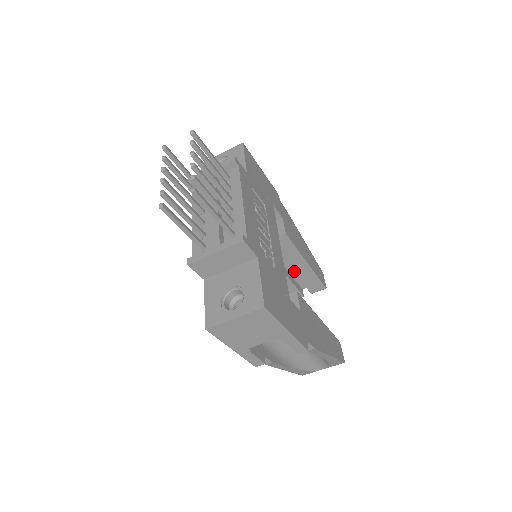
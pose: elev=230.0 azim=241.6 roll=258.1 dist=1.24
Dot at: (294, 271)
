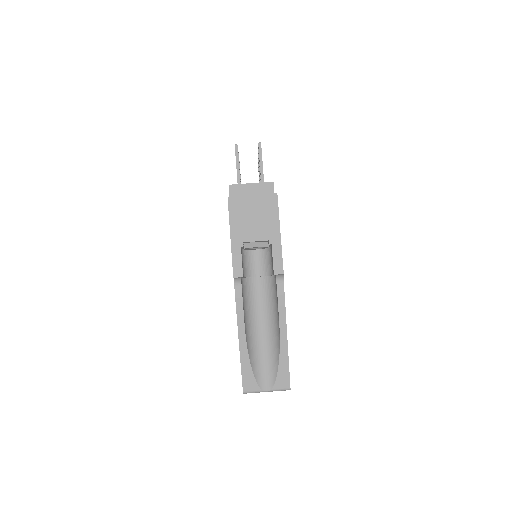
Dot at: occluded
